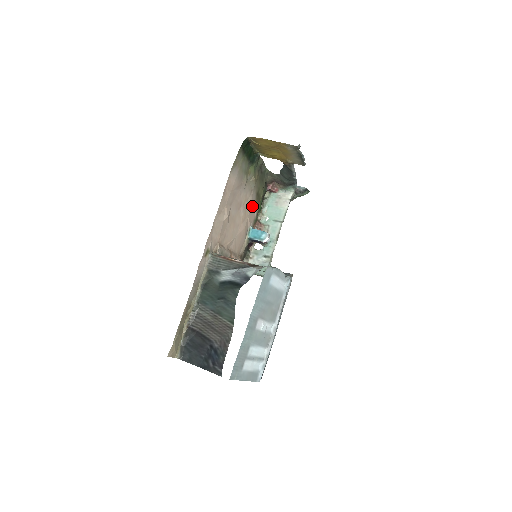
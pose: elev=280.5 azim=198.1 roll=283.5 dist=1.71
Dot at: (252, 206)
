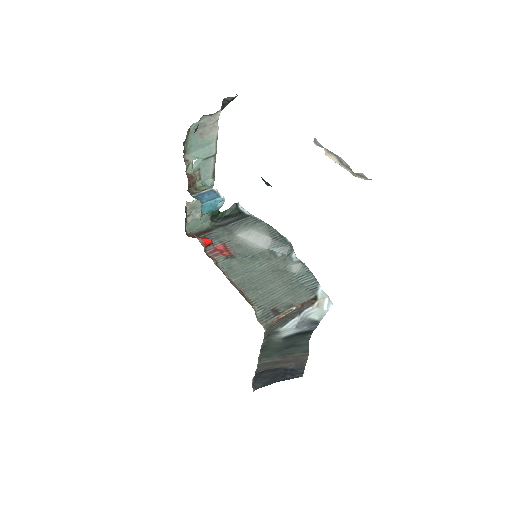
Dot at: occluded
